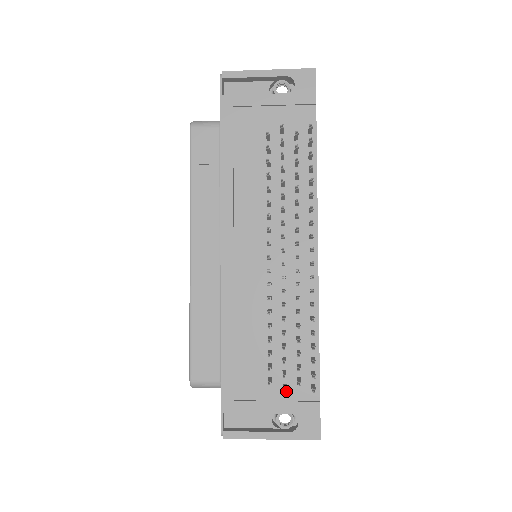
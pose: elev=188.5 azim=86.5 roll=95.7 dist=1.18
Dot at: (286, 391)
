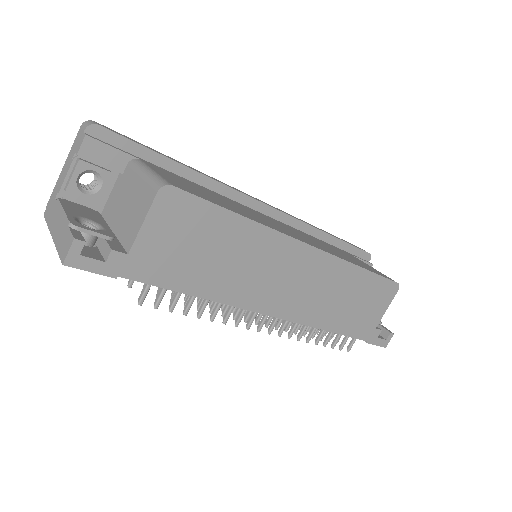
Dot at: occluded
